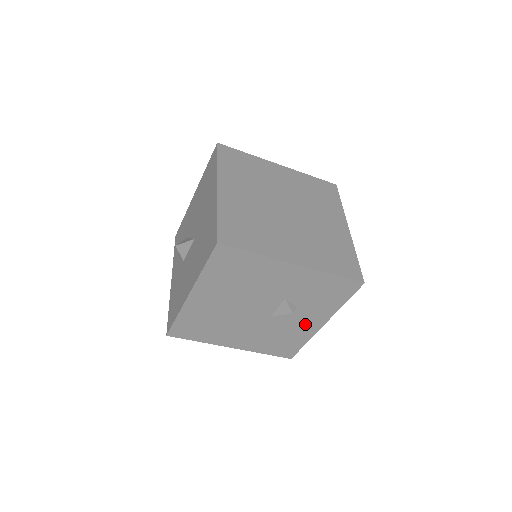
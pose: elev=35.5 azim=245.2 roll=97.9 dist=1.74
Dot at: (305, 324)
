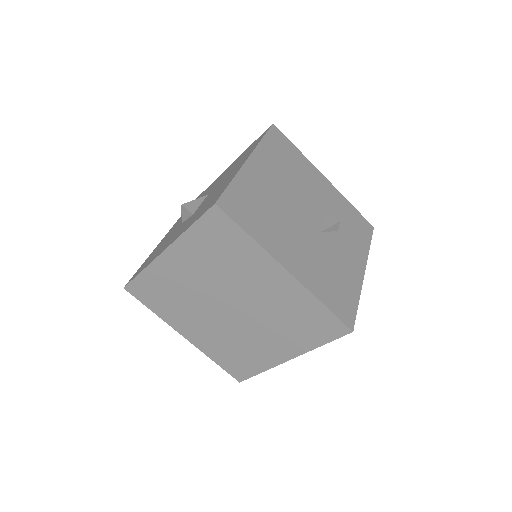
Dot at: (349, 263)
